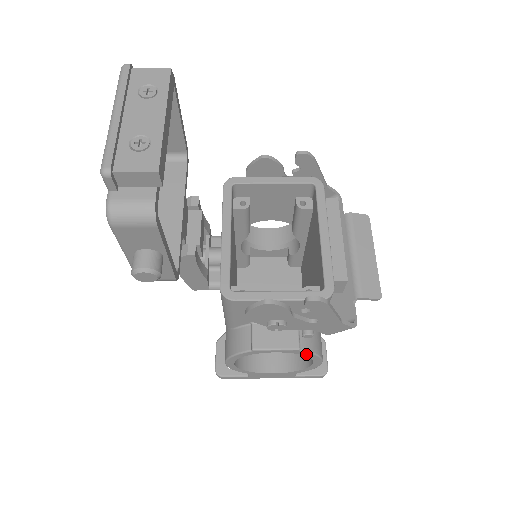
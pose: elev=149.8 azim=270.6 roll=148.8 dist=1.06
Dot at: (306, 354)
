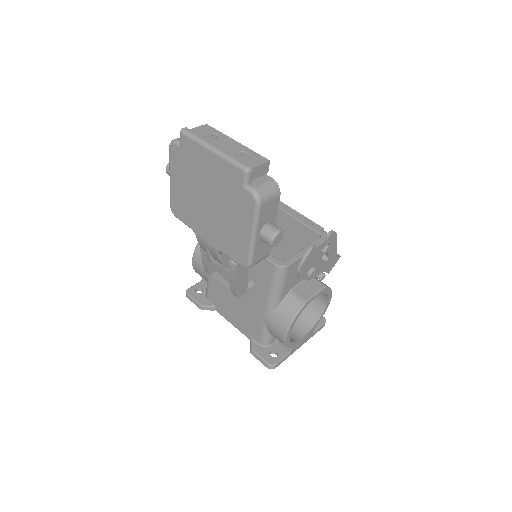
Dot at: (327, 291)
